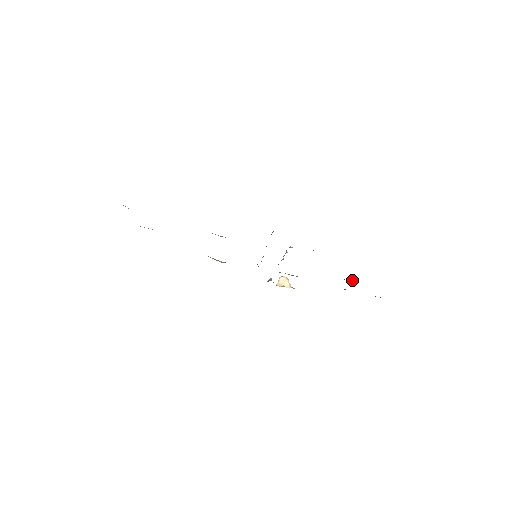
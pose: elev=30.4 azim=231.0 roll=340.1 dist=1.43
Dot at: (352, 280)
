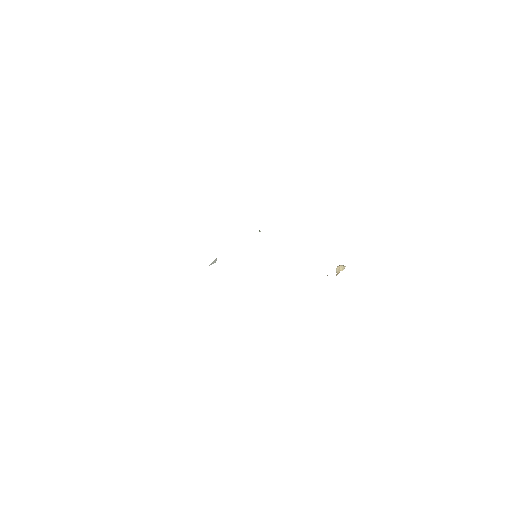
Dot at: occluded
